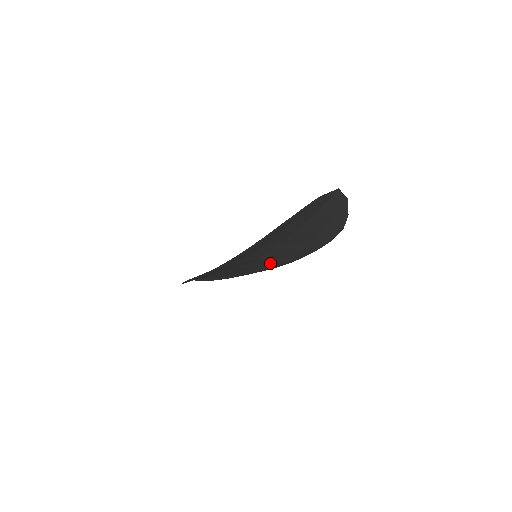
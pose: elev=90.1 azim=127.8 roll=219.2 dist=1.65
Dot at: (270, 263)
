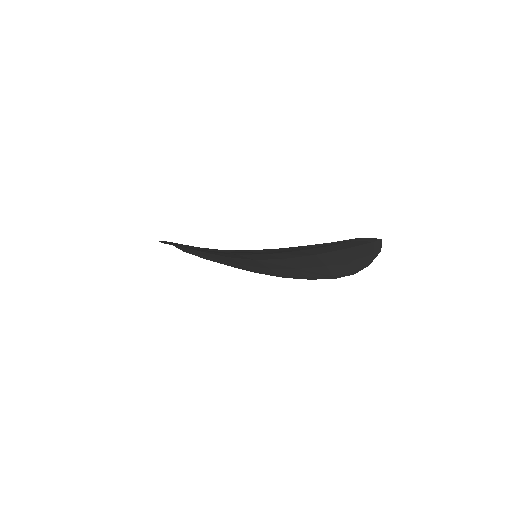
Dot at: (261, 268)
